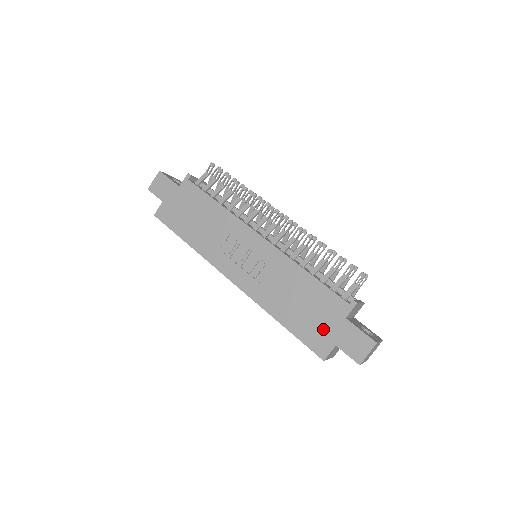
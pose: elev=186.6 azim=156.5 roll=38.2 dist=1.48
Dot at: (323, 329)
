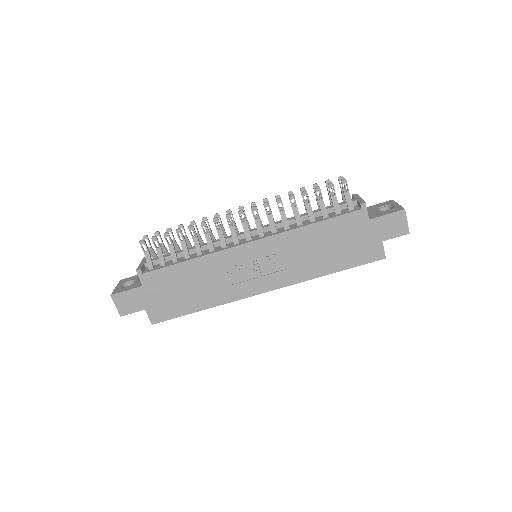
Dot at: (363, 243)
